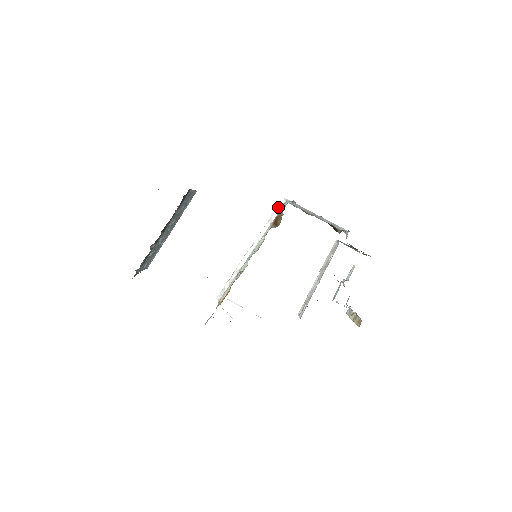
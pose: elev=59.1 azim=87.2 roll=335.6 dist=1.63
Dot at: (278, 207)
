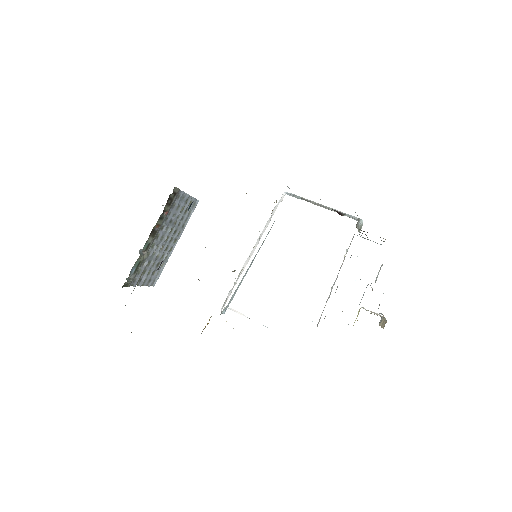
Dot at: (278, 202)
